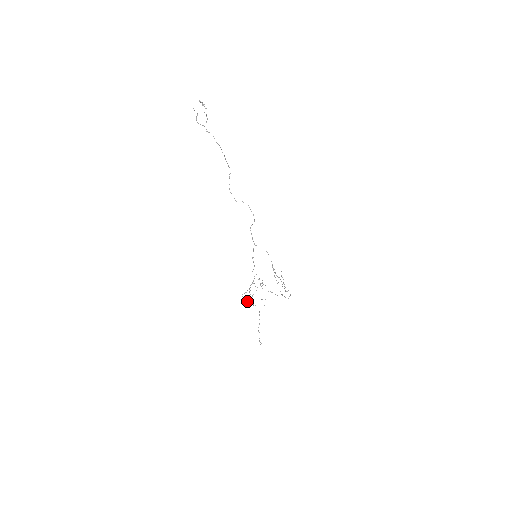
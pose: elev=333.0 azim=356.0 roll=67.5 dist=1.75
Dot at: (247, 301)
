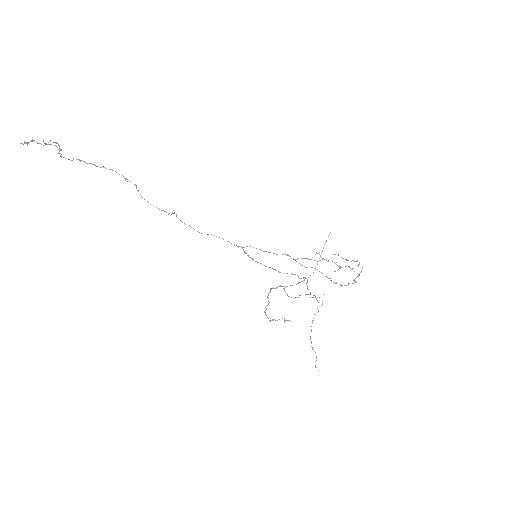
Dot at: (272, 320)
